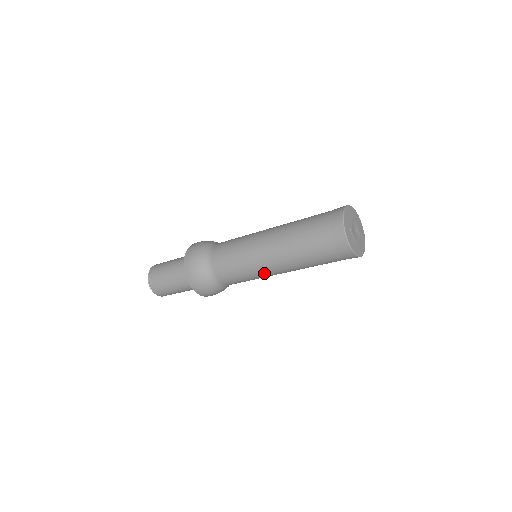
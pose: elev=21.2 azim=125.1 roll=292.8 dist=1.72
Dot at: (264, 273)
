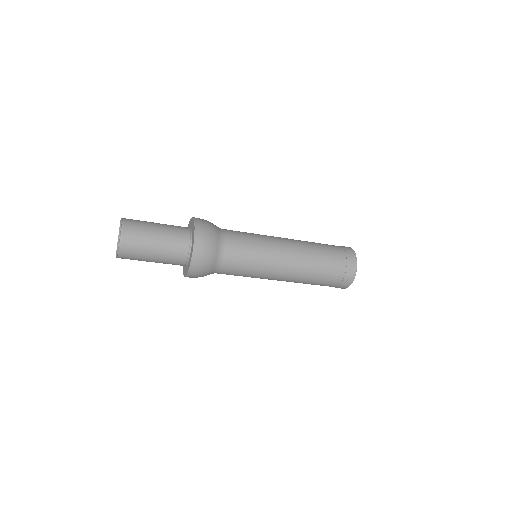
Dot at: (267, 278)
